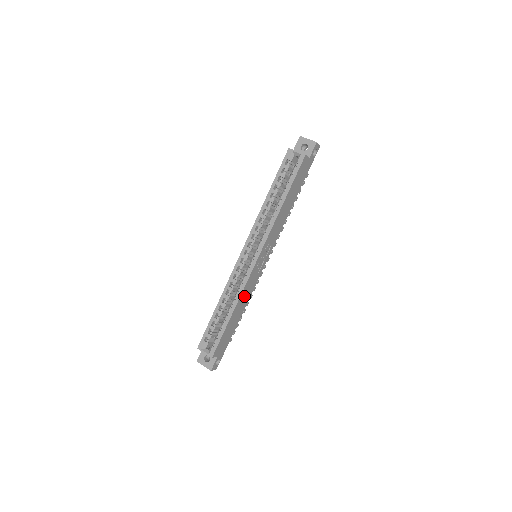
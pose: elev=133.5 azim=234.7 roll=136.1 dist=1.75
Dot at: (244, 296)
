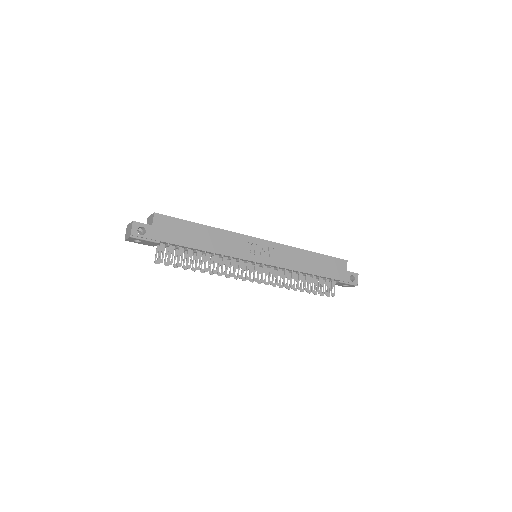
Dot at: (224, 240)
